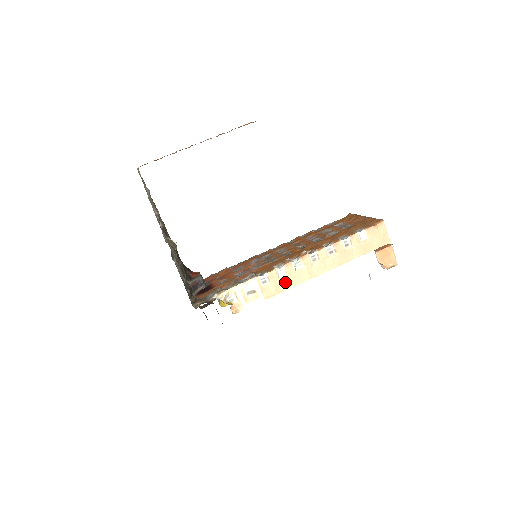
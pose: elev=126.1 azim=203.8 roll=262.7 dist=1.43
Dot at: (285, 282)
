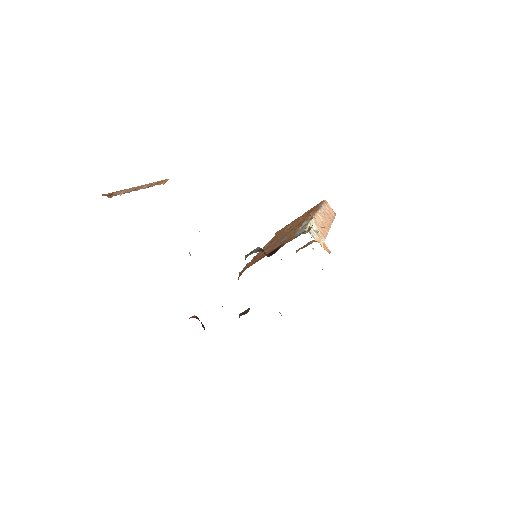
Dot at: (323, 228)
